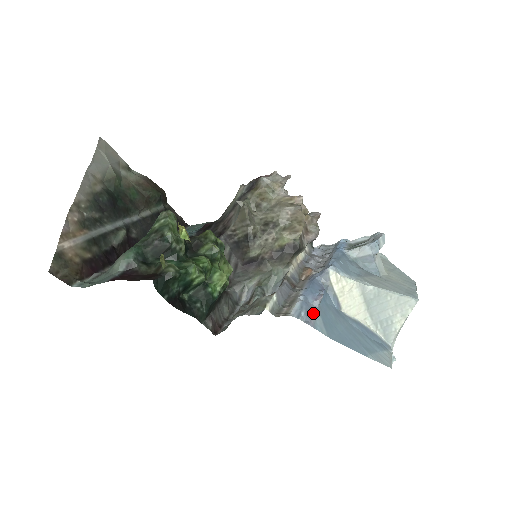
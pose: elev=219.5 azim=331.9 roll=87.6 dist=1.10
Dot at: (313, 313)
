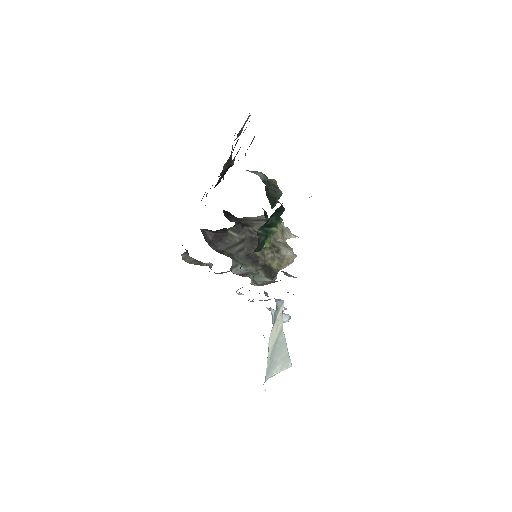
Dot at: occluded
